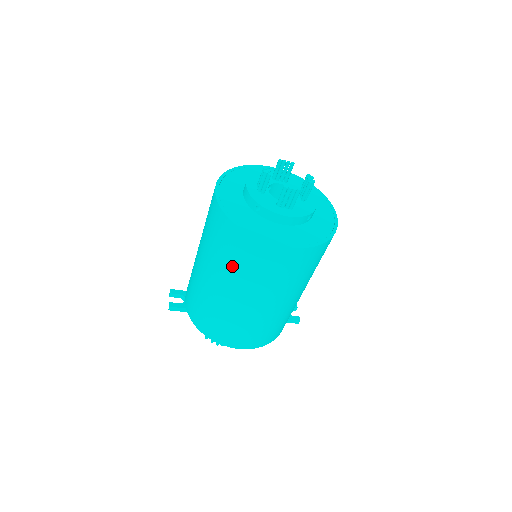
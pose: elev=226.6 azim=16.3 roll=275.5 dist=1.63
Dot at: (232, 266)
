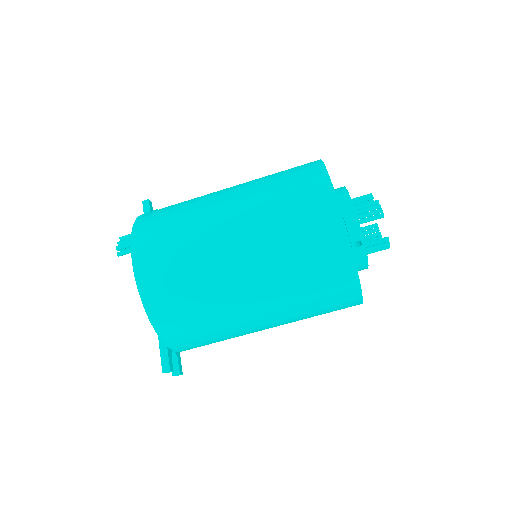
Dot at: (269, 180)
